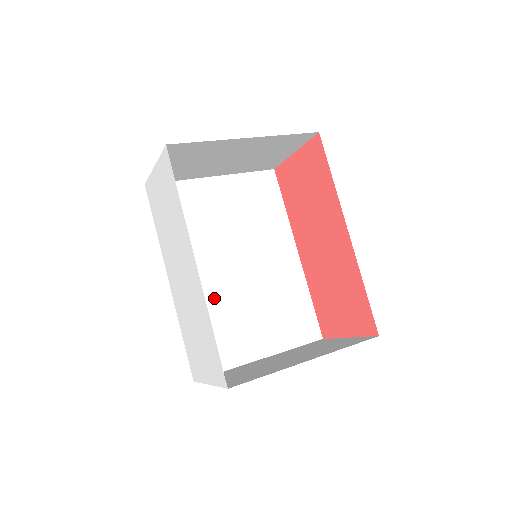
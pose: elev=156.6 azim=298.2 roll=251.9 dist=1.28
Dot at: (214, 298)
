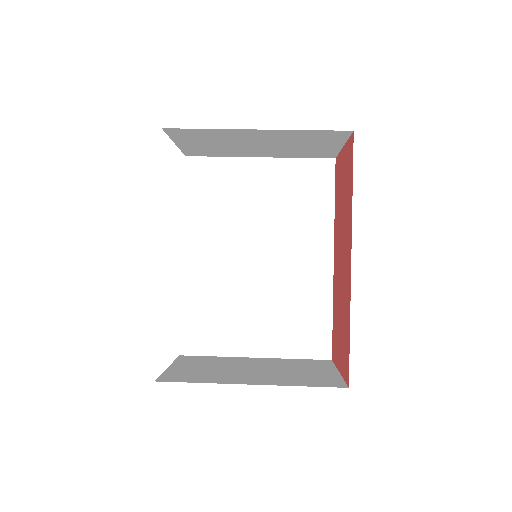
Dot at: (222, 283)
